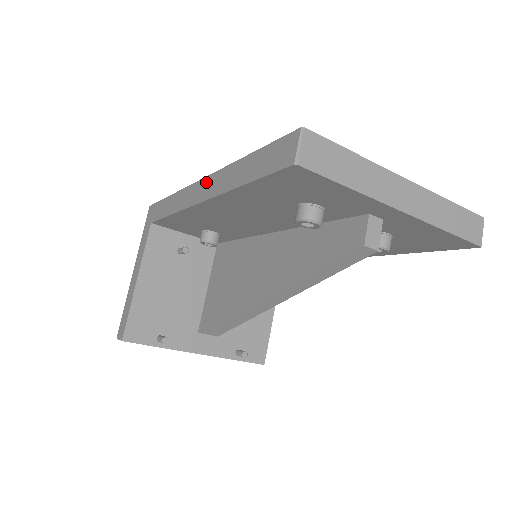
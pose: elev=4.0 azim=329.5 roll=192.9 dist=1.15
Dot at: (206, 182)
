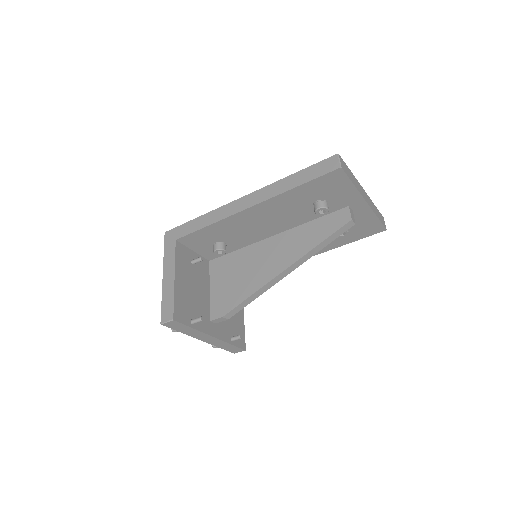
Dot at: (252, 196)
